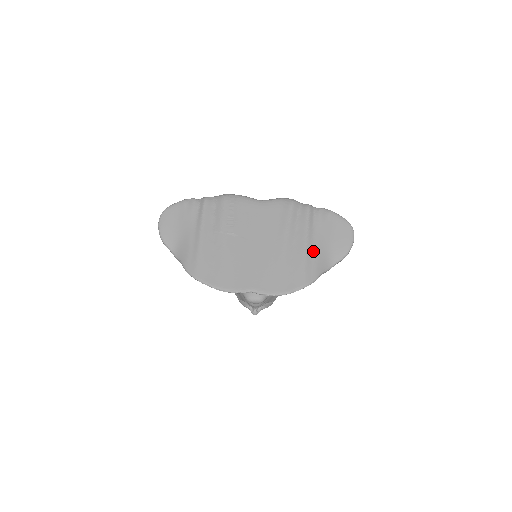
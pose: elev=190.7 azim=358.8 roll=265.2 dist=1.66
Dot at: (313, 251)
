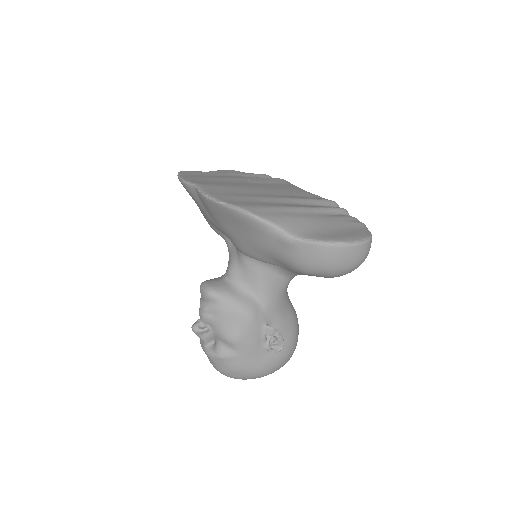
Dot at: (295, 214)
